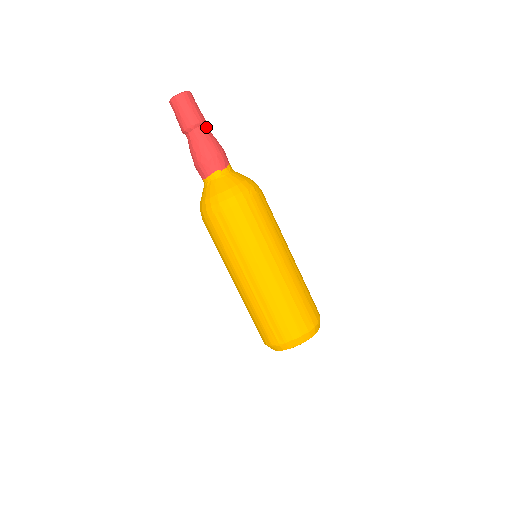
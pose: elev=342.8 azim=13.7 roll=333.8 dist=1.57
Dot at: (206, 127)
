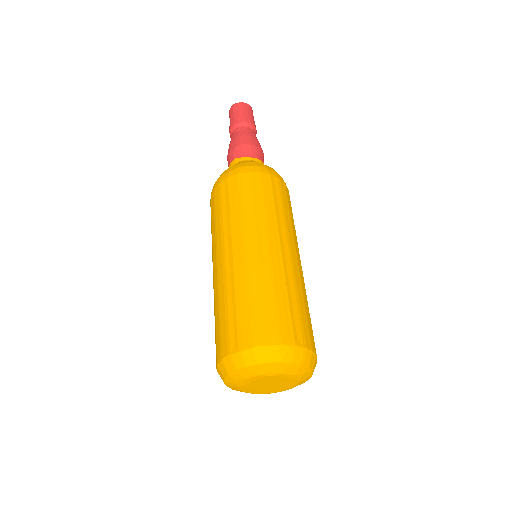
Dot at: occluded
